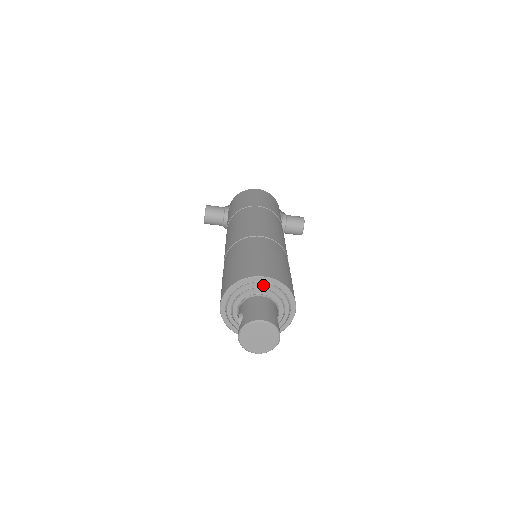
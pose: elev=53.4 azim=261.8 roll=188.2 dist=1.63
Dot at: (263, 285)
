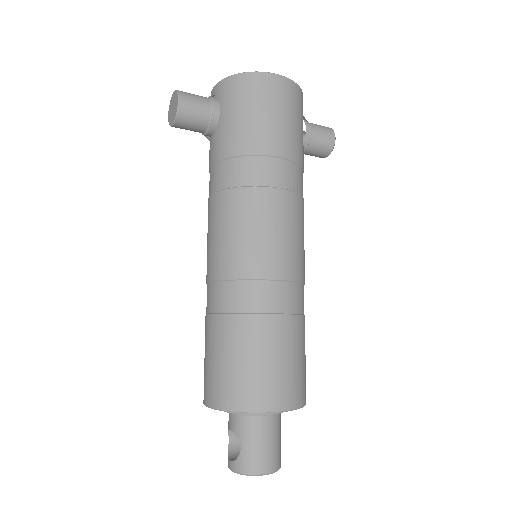
Dot at: (275, 413)
